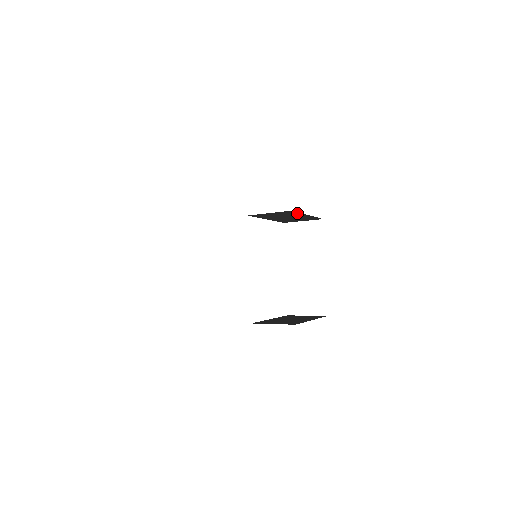
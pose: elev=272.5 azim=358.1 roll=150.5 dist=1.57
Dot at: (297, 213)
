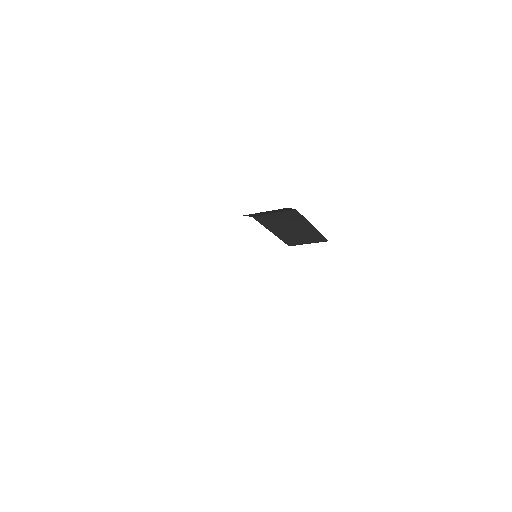
Dot at: (302, 219)
